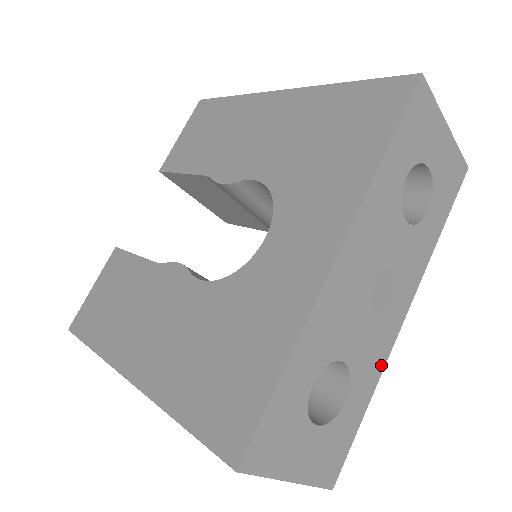
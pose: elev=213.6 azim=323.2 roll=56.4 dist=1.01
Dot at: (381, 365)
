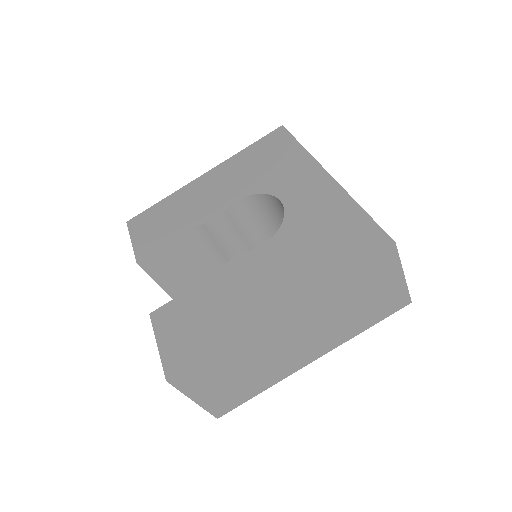
Dot at: occluded
